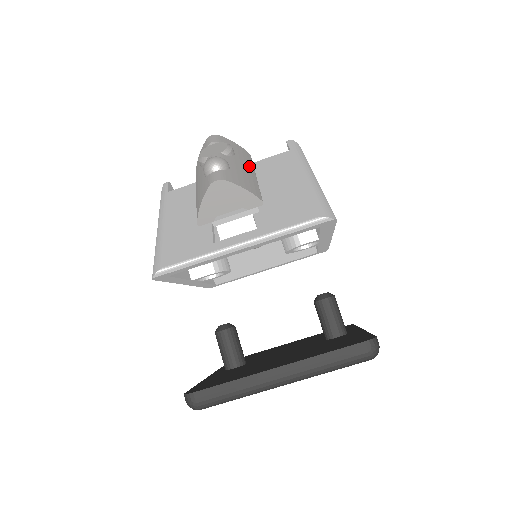
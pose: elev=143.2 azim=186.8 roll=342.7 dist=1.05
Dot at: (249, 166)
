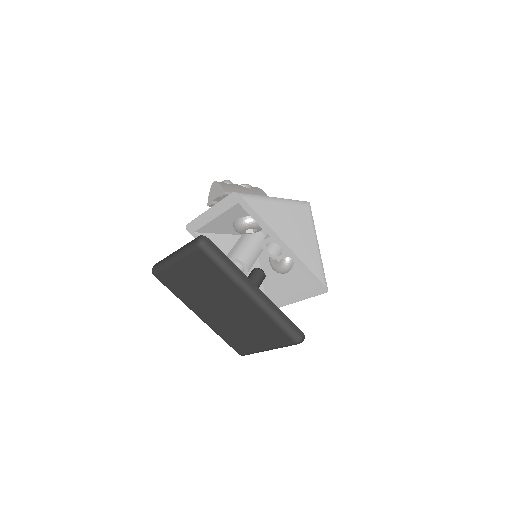
Dot at: (251, 193)
